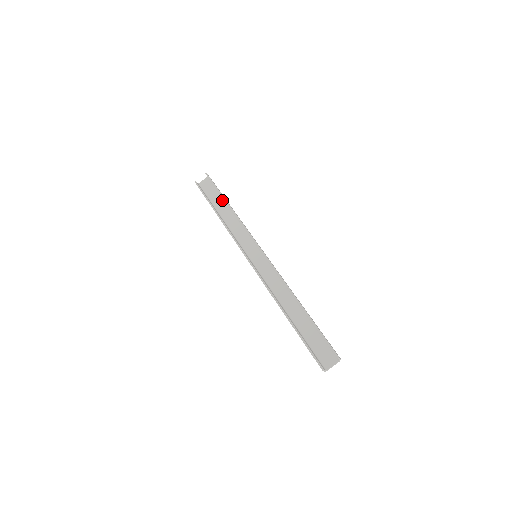
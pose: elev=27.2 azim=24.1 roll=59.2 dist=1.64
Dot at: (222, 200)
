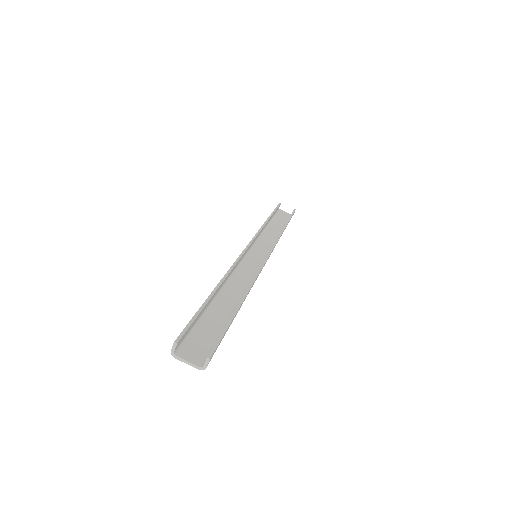
Dot at: (282, 226)
